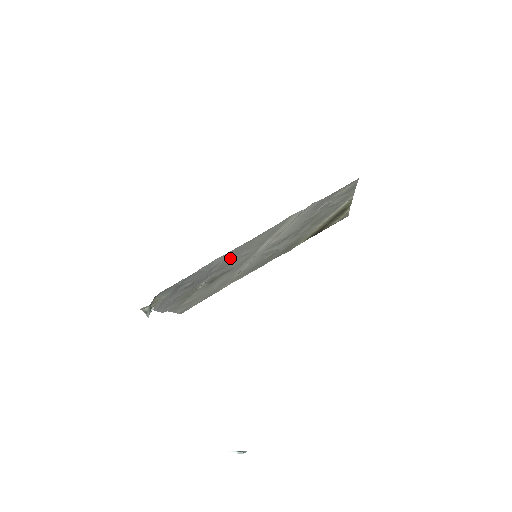
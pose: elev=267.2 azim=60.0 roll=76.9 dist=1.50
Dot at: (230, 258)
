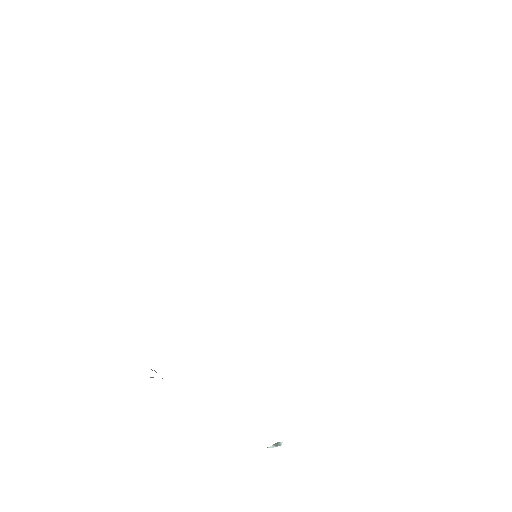
Dot at: occluded
